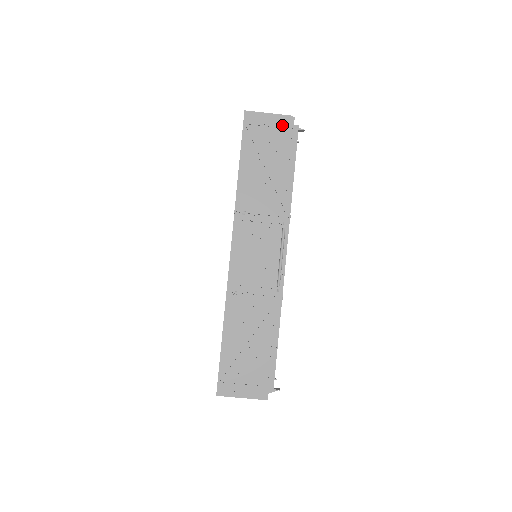
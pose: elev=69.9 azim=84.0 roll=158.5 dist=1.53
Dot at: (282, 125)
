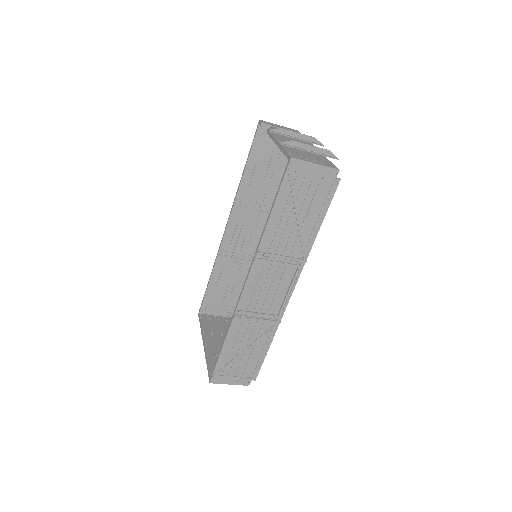
Dot at: (325, 177)
